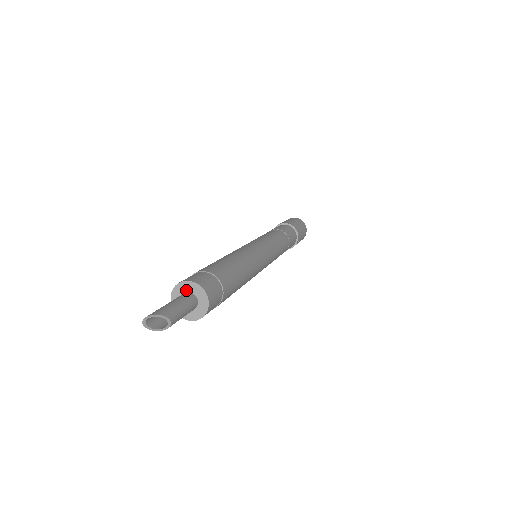
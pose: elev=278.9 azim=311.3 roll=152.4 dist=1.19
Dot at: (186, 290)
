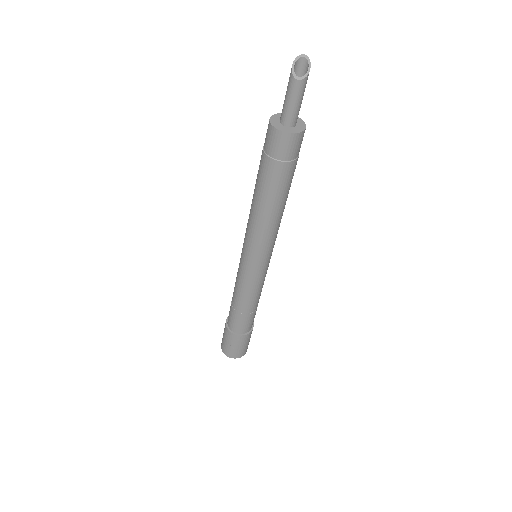
Dot at: occluded
